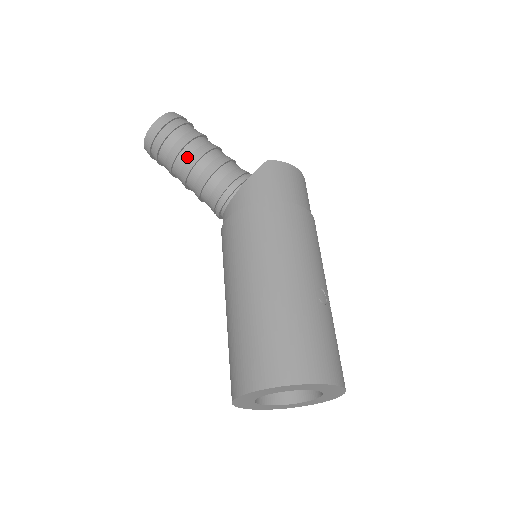
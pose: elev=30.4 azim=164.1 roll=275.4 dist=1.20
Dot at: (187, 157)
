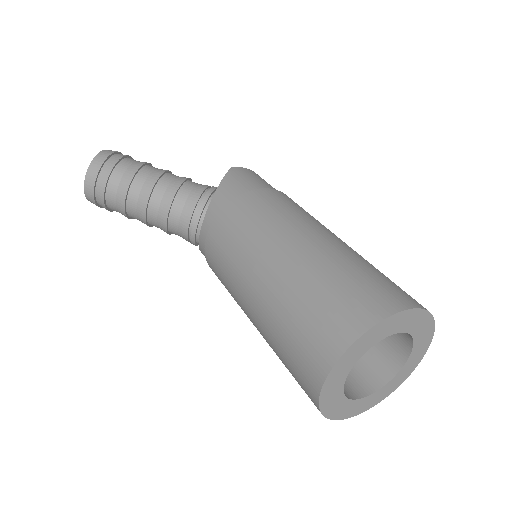
Dot at: (144, 180)
